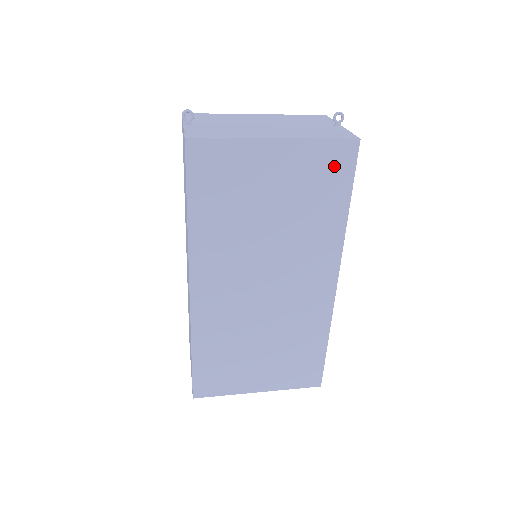
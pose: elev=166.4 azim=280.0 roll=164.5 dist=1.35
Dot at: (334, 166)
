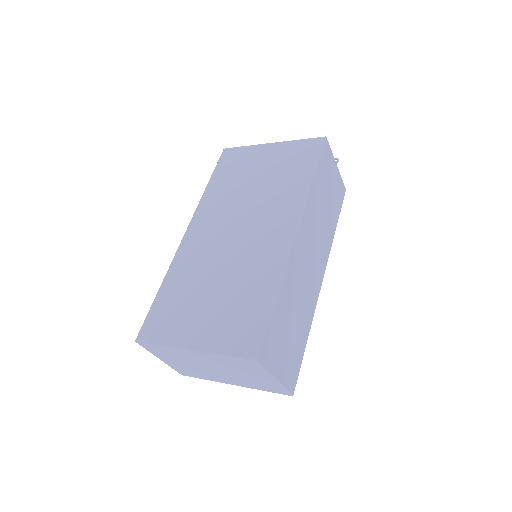
Dot at: (306, 152)
